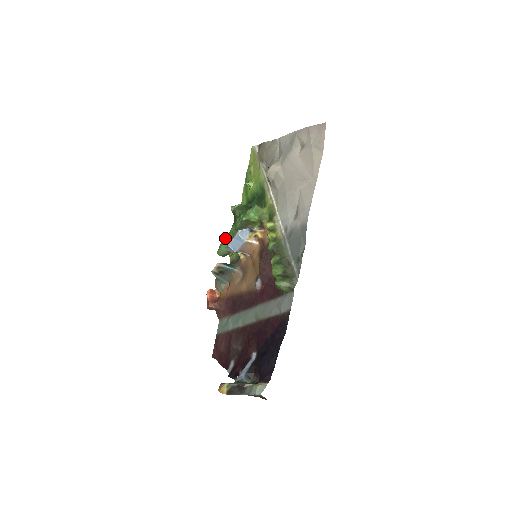
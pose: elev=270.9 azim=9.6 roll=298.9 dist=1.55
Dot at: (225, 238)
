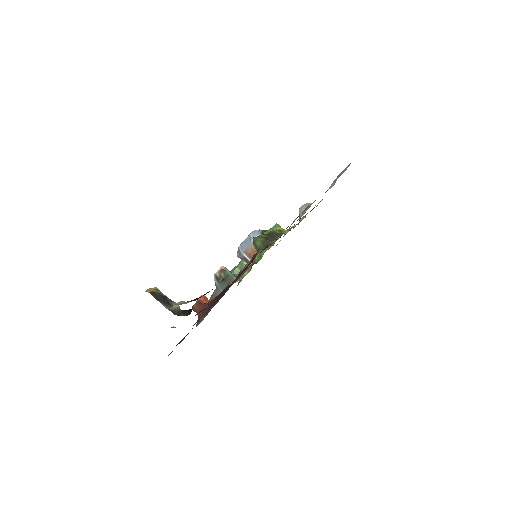
Dot at: occluded
